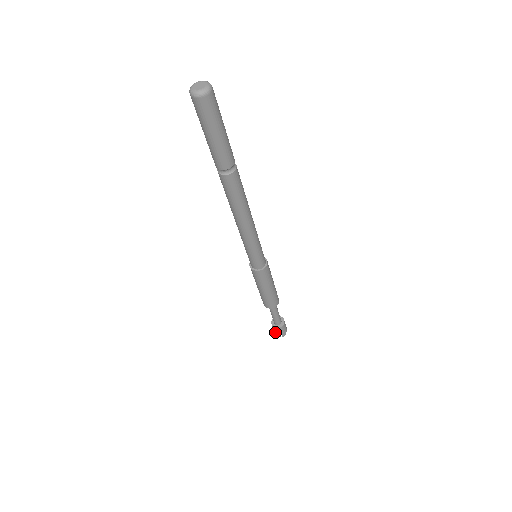
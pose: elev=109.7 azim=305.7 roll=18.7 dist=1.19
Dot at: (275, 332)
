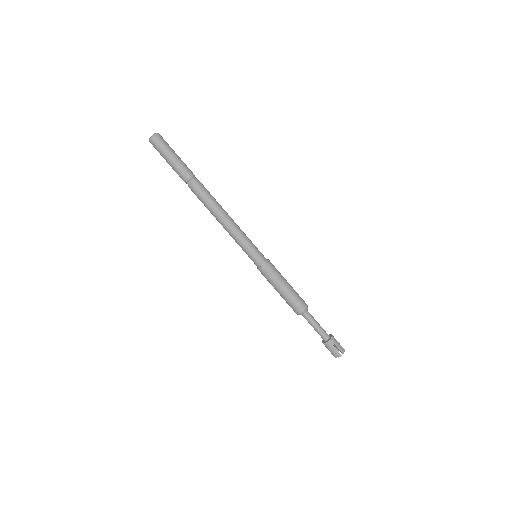
Dot at: (333, 352)
